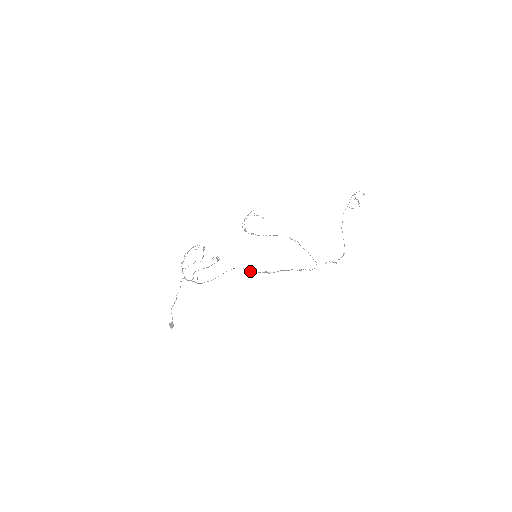
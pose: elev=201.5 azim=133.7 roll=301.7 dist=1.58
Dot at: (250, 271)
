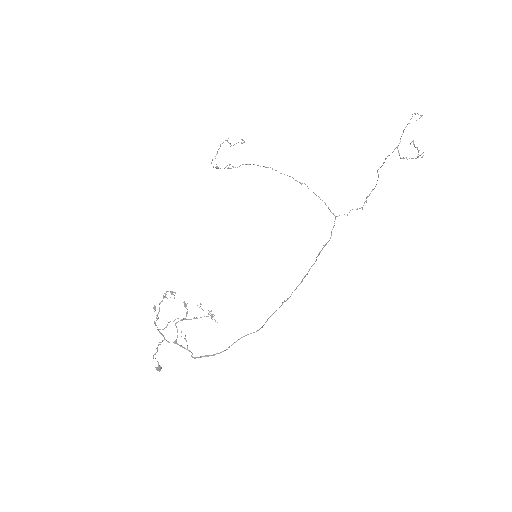
Dot at: occluded
